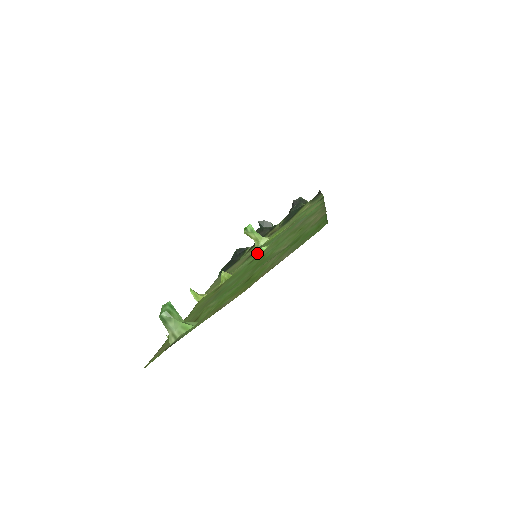
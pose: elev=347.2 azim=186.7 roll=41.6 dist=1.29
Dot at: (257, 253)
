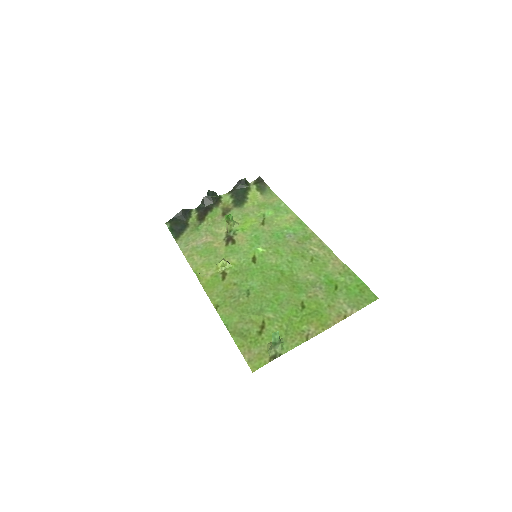
Dot at: (255, 253)
